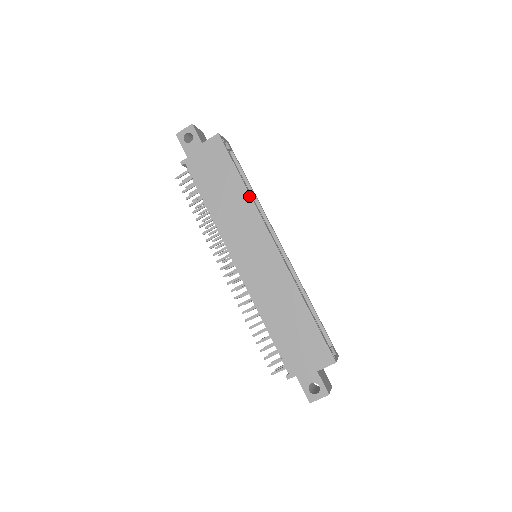
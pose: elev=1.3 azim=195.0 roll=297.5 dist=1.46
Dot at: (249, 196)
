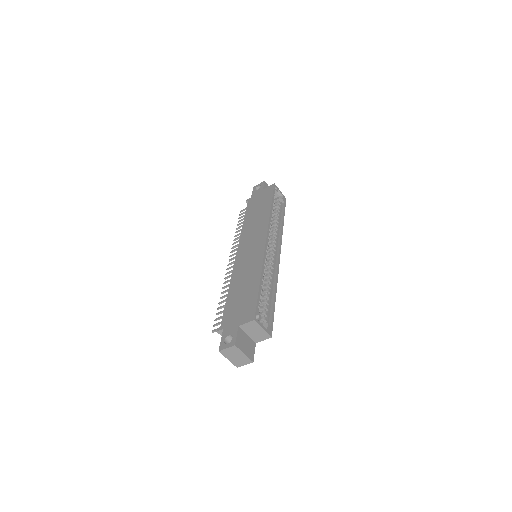
Dot at: (269, 214)
